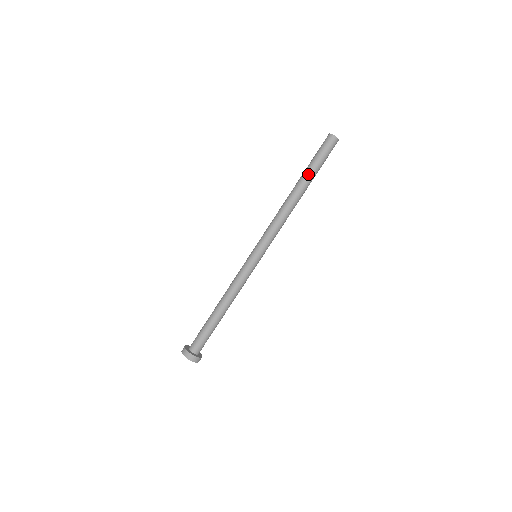
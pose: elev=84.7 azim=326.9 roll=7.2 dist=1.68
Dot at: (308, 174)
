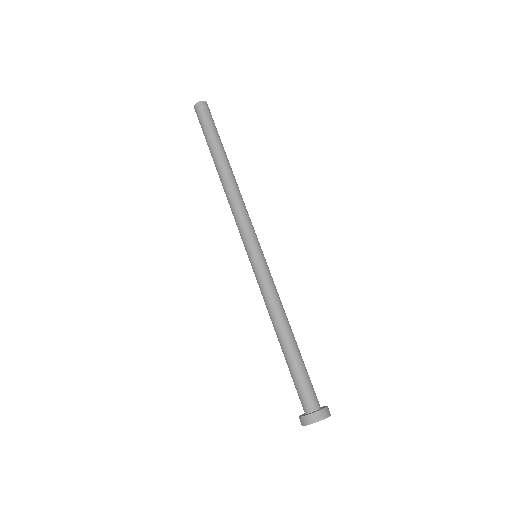
Dot at: (211, 149)
